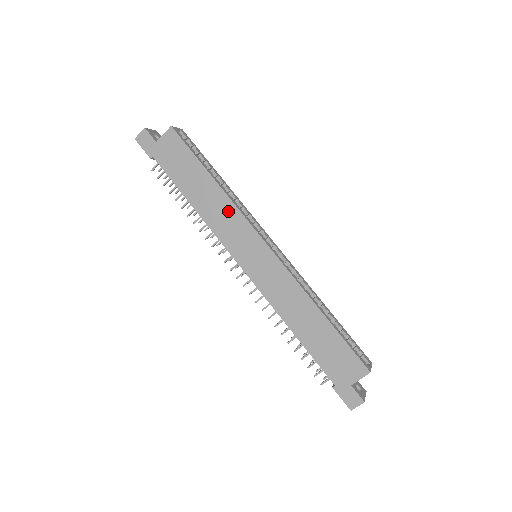
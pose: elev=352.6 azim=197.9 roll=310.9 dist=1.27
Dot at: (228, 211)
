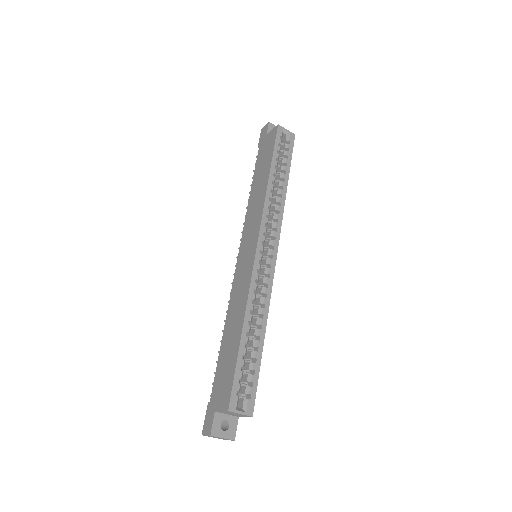
Dot at: (259, 205)
